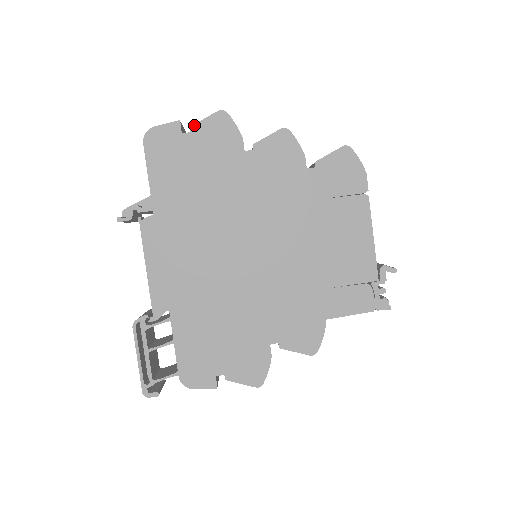
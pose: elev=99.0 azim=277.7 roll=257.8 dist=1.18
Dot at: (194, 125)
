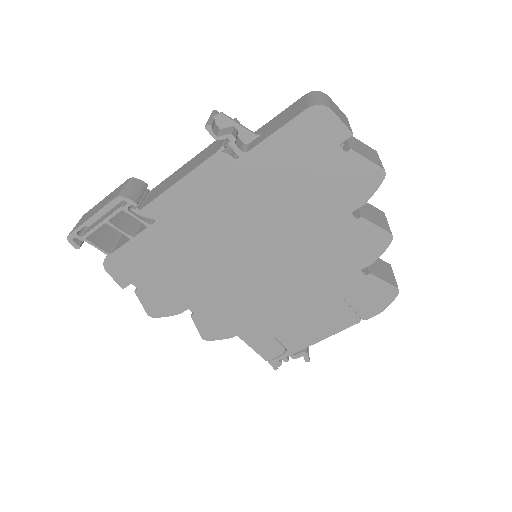
Dot at: (355, 152)
